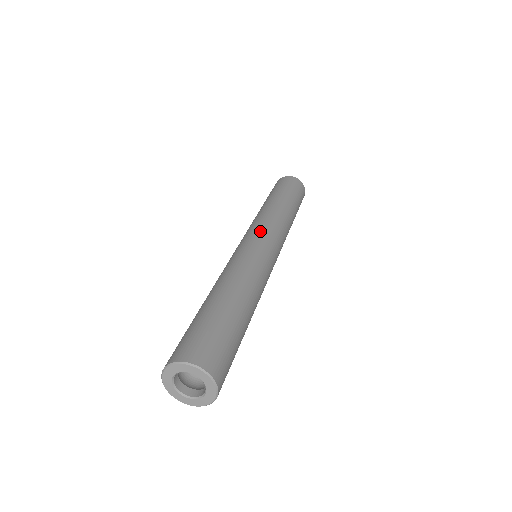
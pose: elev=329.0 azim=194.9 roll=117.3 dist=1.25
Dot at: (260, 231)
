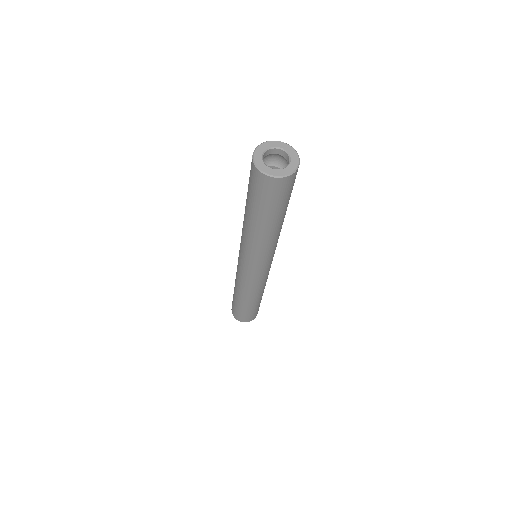
Dot at: occluded
